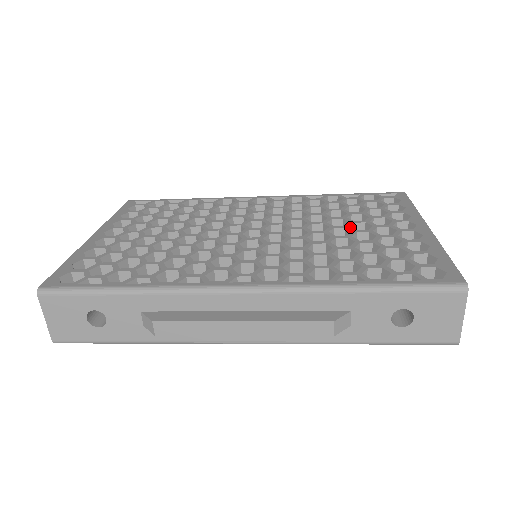
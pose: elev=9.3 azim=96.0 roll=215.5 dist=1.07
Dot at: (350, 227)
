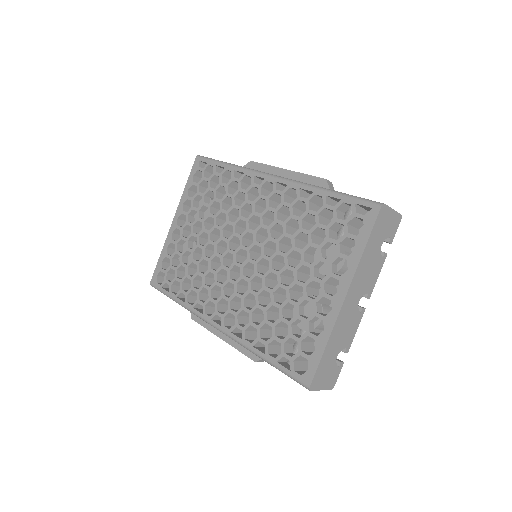
Dot at: (296, 273)
